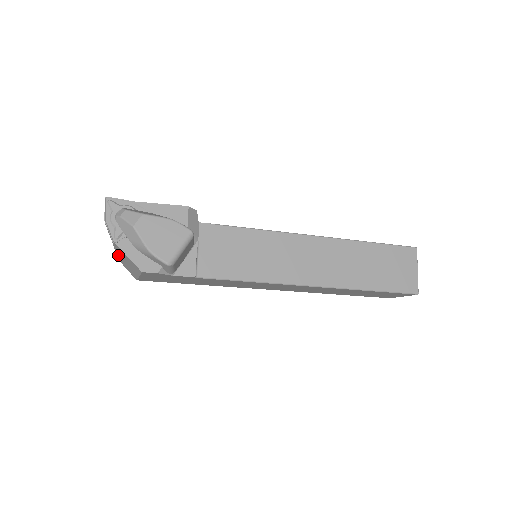
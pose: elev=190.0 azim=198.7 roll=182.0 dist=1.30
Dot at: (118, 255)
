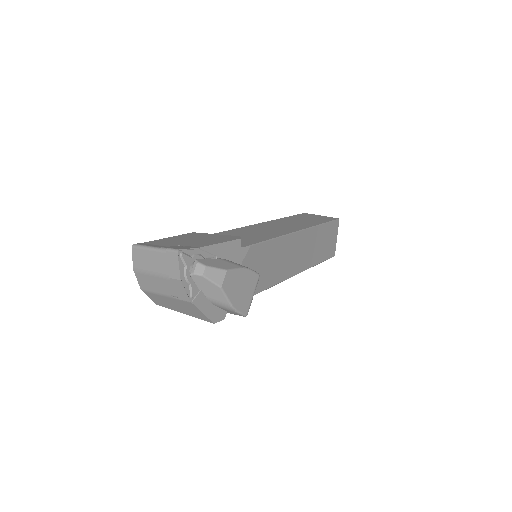
Dot at: (159, 295)
